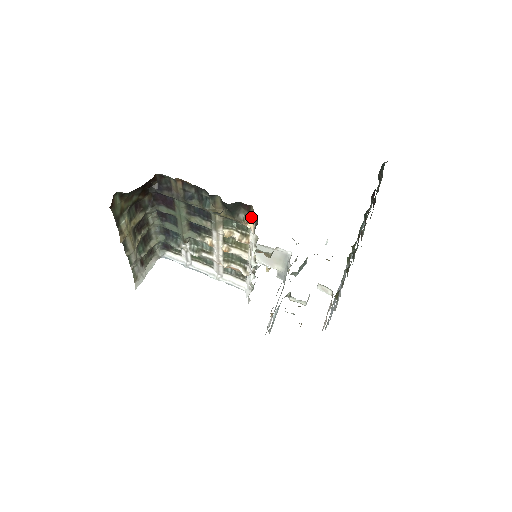
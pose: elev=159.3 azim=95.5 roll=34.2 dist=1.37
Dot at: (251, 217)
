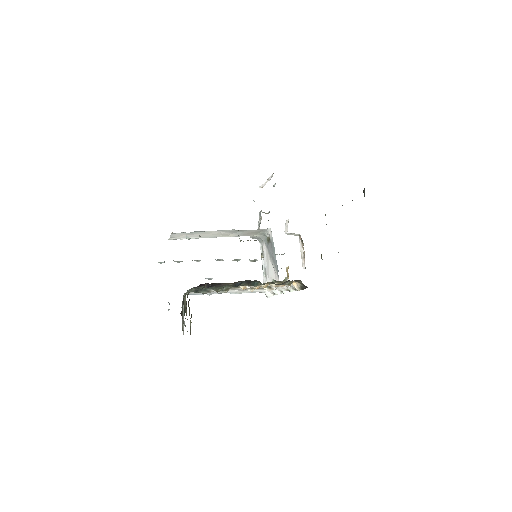
Dot at: (295, 281)
